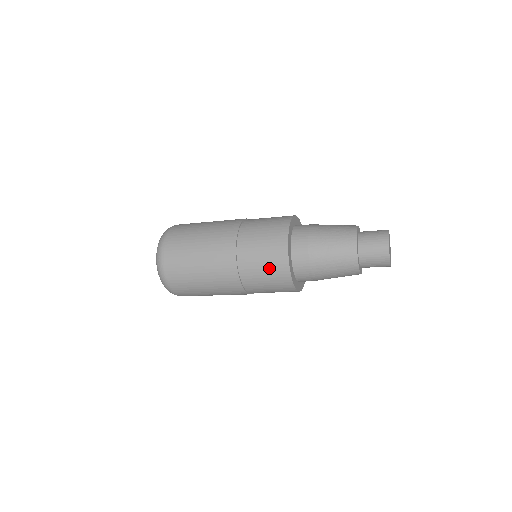
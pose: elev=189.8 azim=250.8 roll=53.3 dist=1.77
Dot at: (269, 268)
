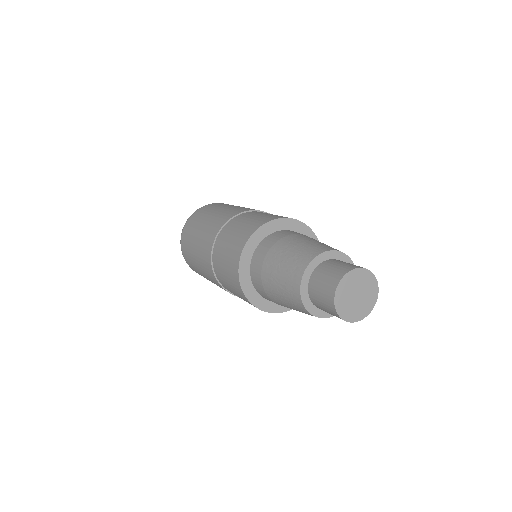
Dot at: occluded
